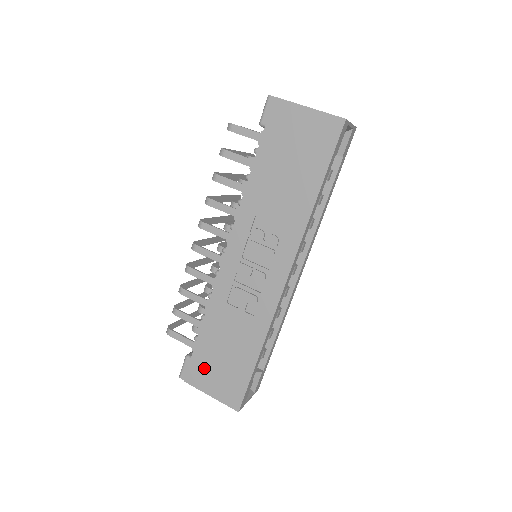
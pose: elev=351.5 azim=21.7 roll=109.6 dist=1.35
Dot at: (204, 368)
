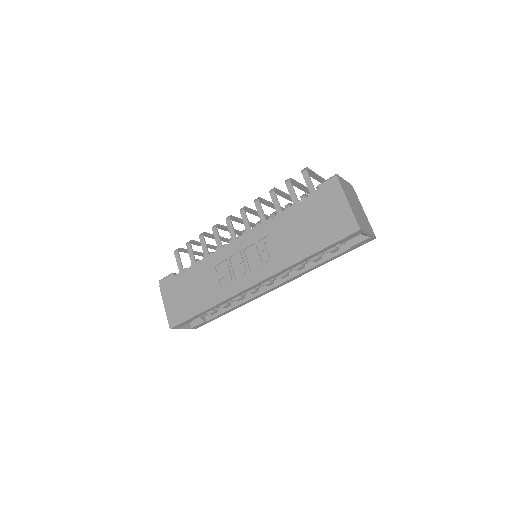
Dot at: (174, 289)
